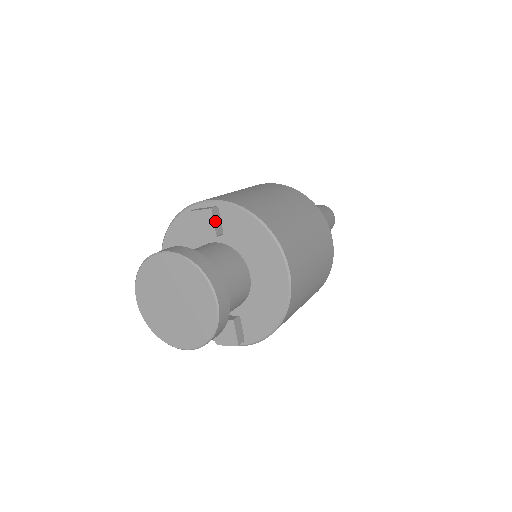
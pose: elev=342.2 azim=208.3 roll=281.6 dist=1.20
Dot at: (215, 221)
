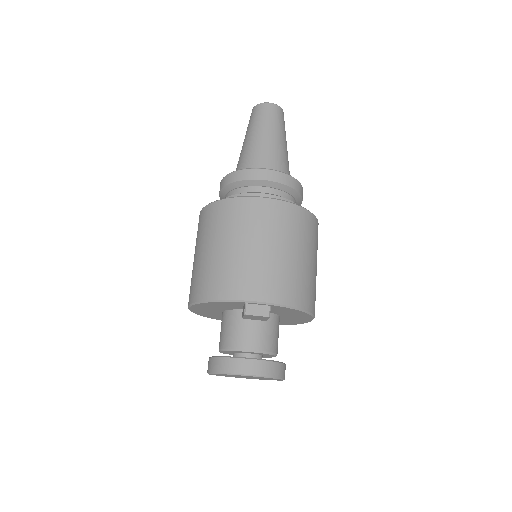
Dot at: occluded
